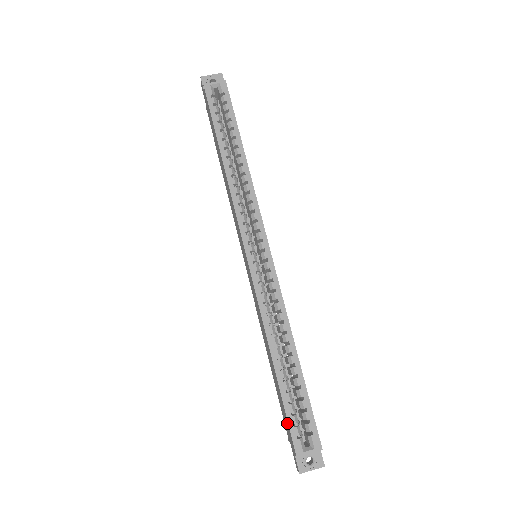
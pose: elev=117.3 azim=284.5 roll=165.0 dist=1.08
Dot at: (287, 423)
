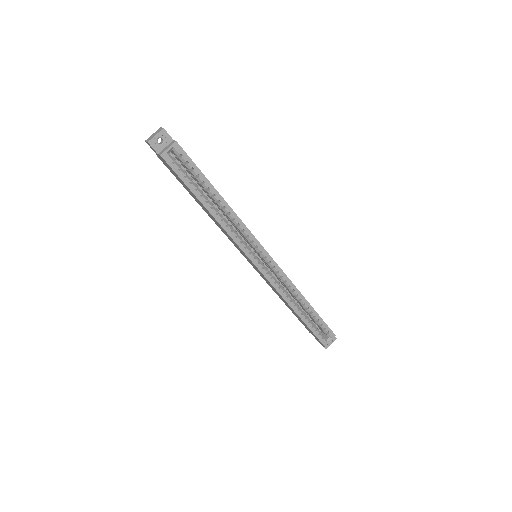
Dot at: (313, 334)
